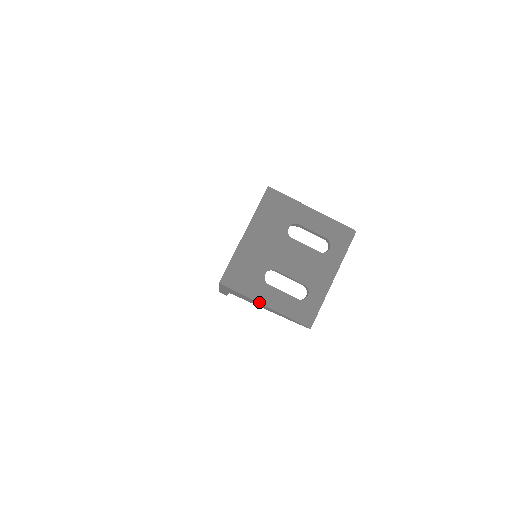
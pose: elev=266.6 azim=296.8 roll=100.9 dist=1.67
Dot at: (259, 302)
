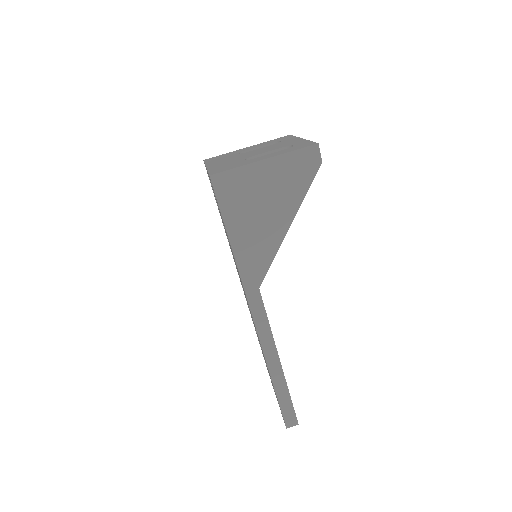
Dot at: (257, 161)
